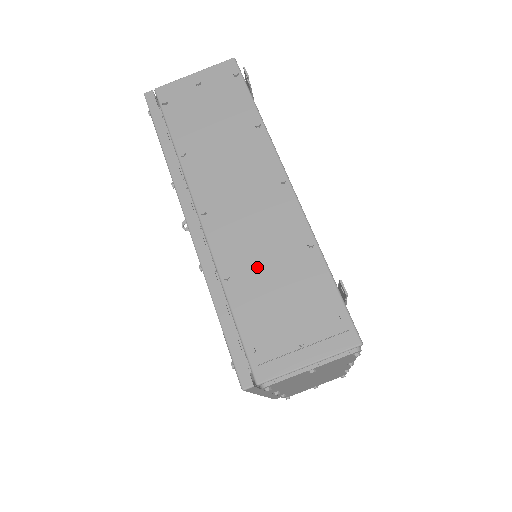
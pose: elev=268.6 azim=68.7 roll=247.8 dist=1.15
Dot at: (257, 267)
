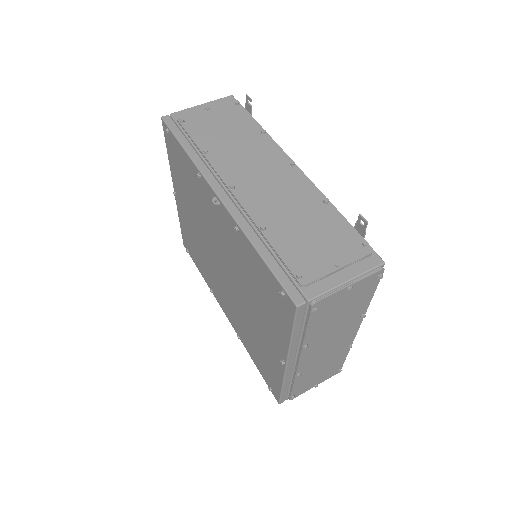
Dot at: (287, 219)
